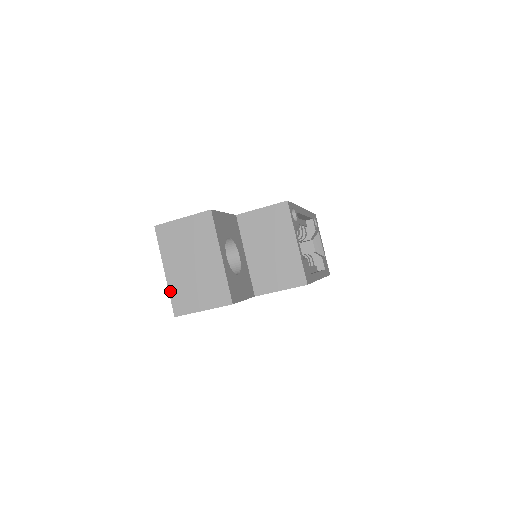
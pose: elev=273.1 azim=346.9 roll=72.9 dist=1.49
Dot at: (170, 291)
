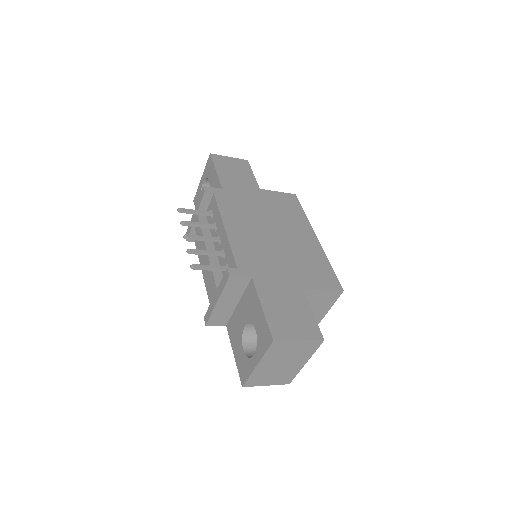
Dot at: (251, 375)
